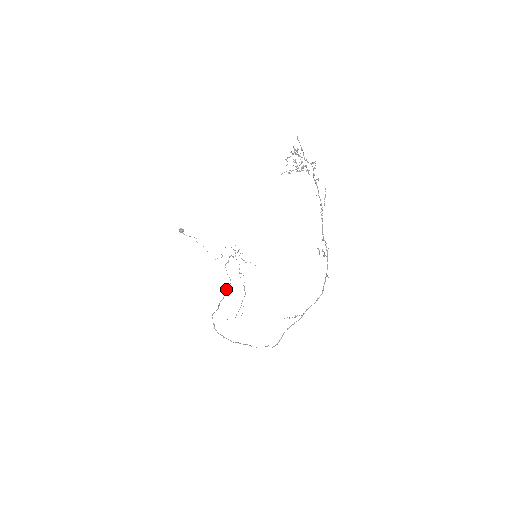
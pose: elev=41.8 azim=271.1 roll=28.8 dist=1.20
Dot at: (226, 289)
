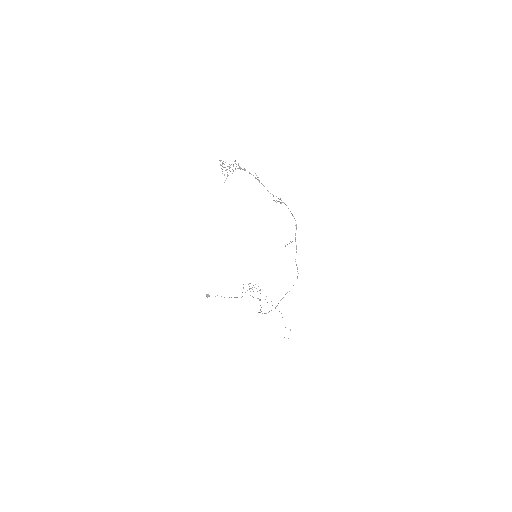
Dot at: occluded
